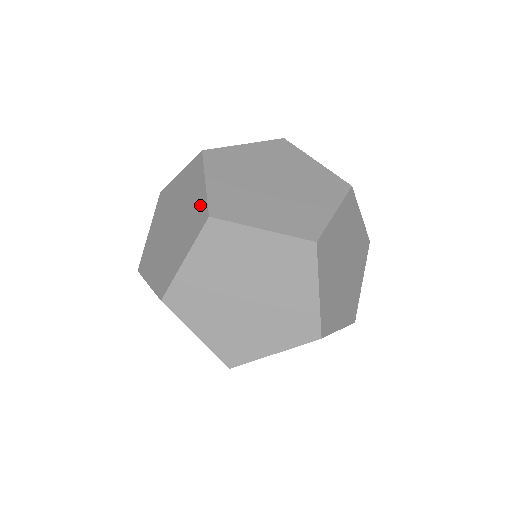
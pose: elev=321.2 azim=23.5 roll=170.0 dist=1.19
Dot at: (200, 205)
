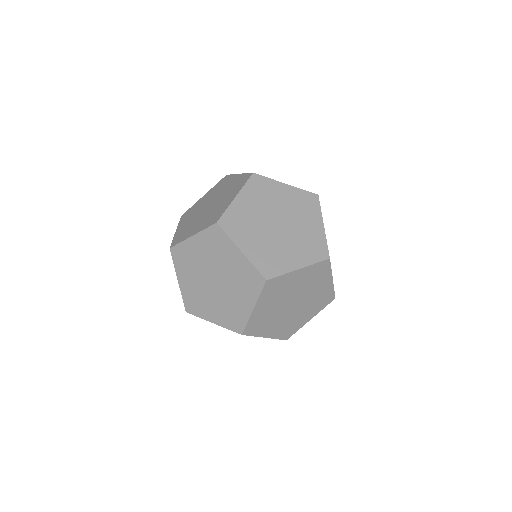
Dot at: (241, 317)
